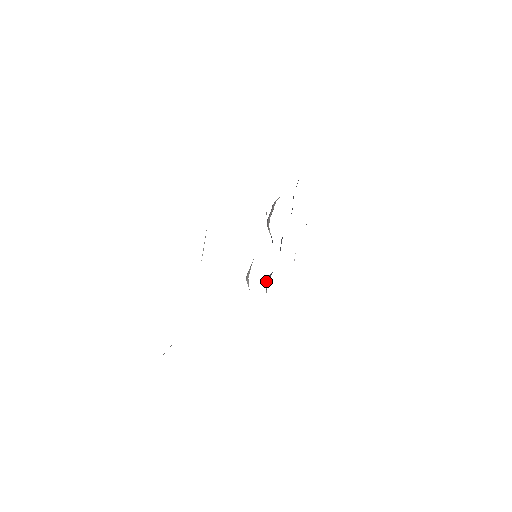
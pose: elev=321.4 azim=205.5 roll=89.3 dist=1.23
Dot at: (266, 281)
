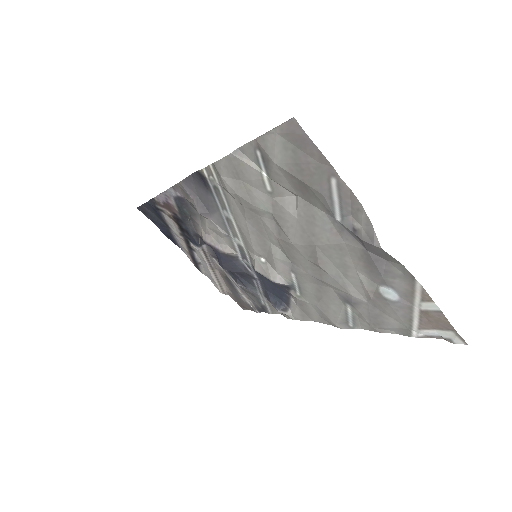
Dot at: (278, 305)
